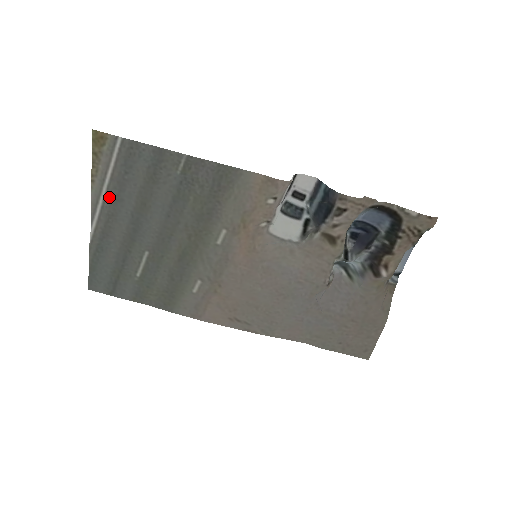
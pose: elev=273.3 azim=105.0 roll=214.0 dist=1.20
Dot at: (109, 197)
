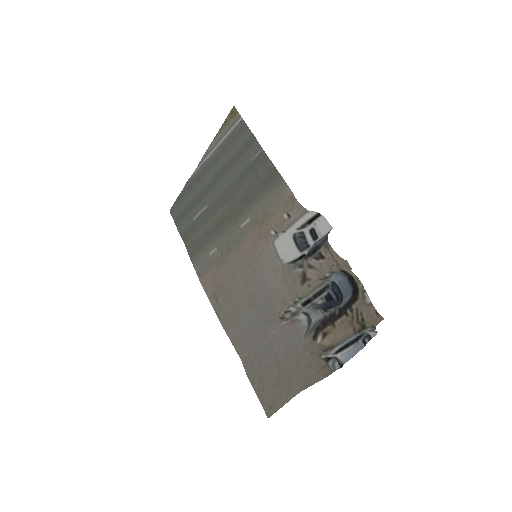
Dot at: (215, 154)
